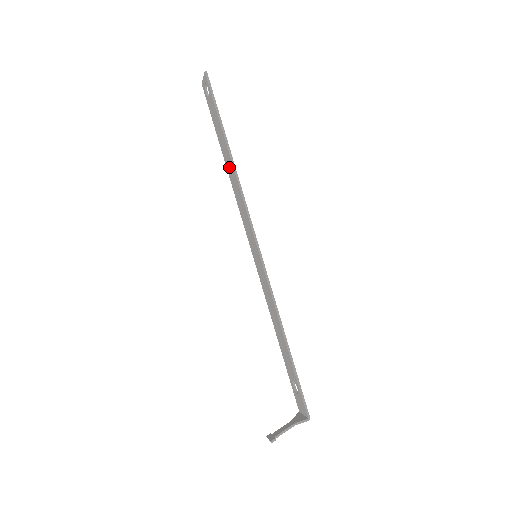
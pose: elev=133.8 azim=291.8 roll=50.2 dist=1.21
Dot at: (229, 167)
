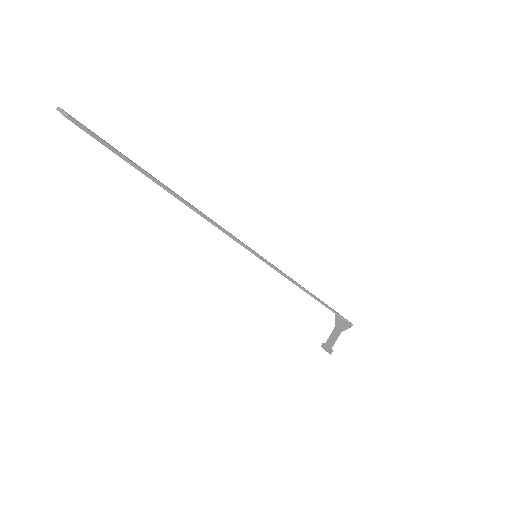
Dot at: occluded
